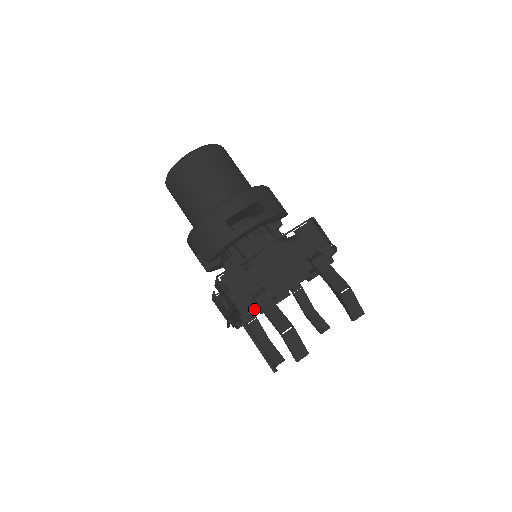
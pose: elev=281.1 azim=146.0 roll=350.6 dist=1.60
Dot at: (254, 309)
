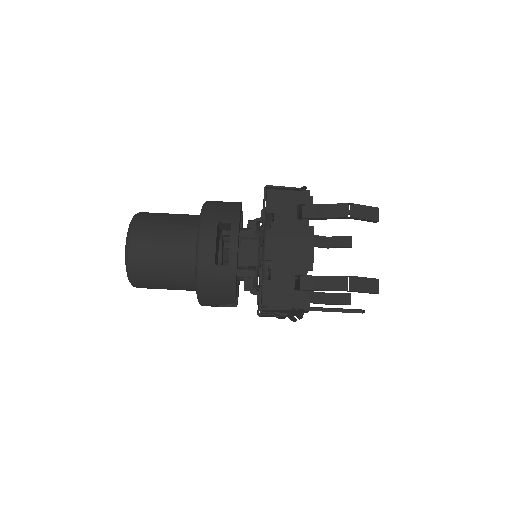
Dot at: occluded
